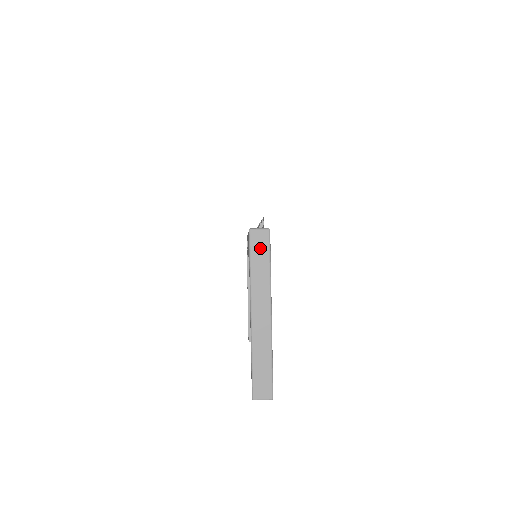
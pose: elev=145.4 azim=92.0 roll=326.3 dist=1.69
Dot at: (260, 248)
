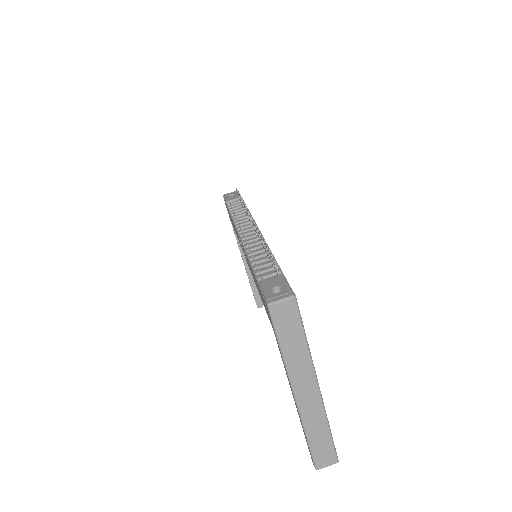
Dot at: (288, 323)
